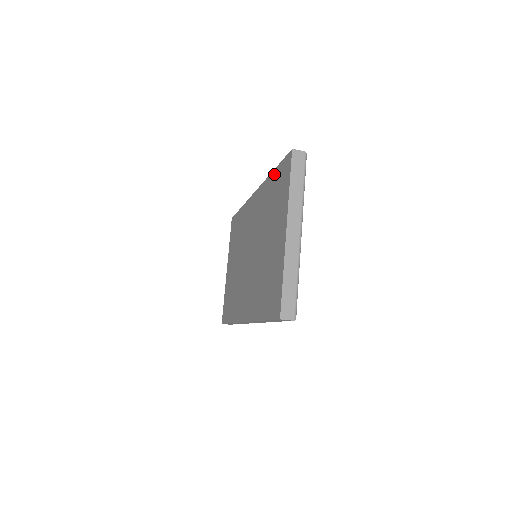
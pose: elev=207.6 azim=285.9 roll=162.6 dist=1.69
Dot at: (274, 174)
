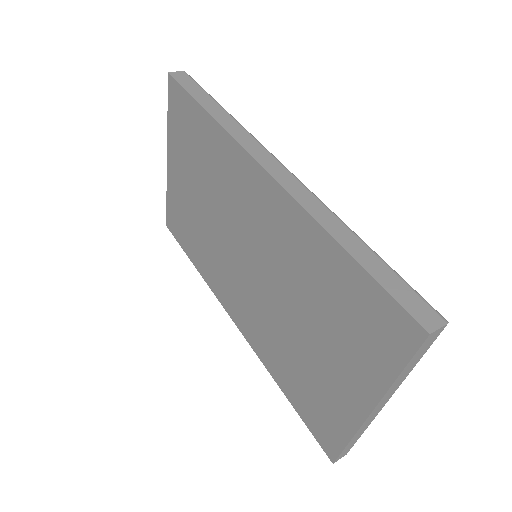
Dot at: (348, 265)
